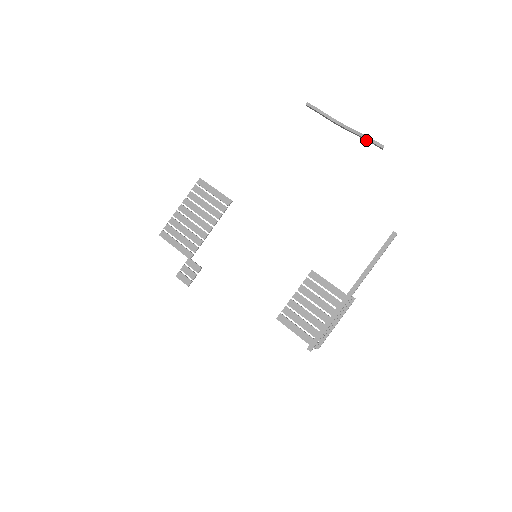
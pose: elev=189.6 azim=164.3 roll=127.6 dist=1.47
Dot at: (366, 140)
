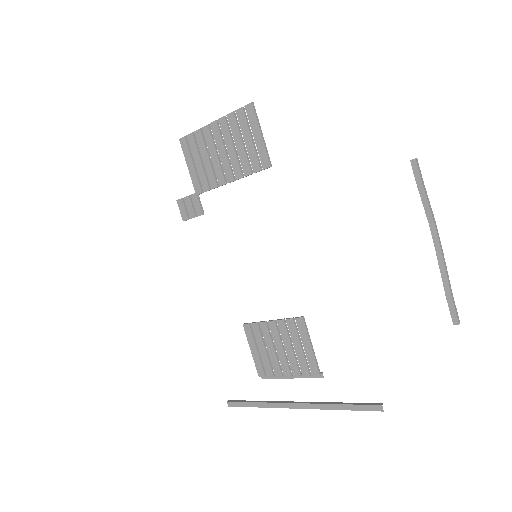
Dot at: (446, 290)
